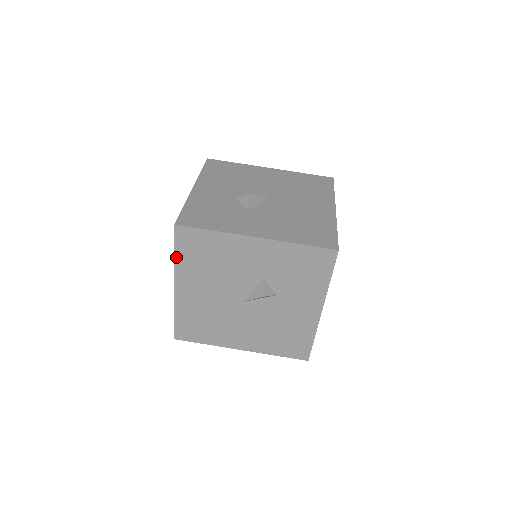
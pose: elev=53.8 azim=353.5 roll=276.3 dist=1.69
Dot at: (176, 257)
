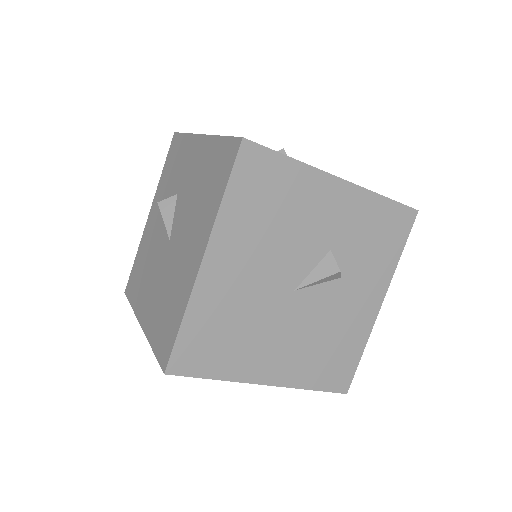
Dot at: (225, 199)
